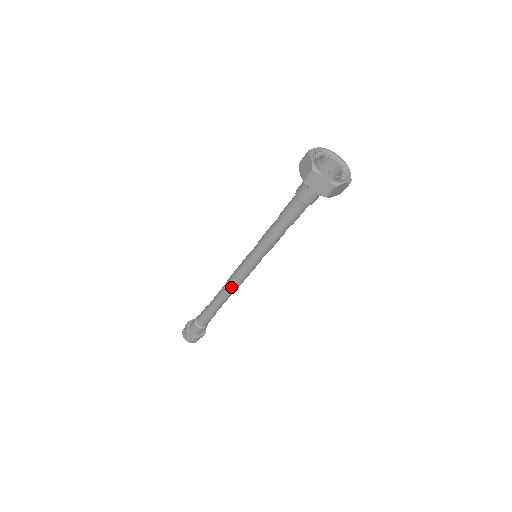
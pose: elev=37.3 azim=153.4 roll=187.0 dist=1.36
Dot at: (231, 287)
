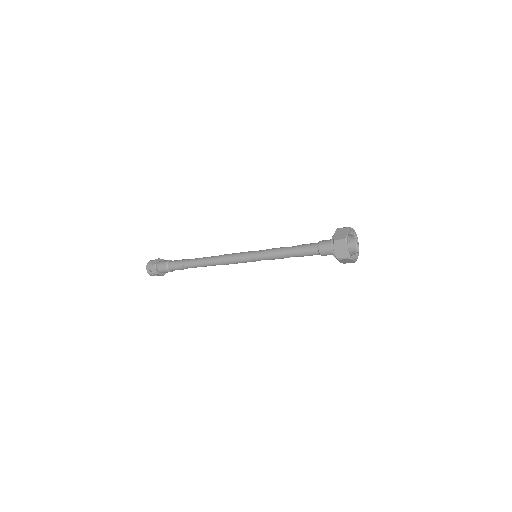
Dot at: (220, 261)
